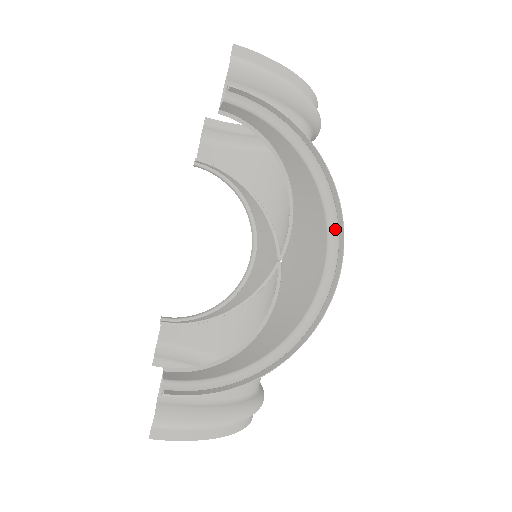
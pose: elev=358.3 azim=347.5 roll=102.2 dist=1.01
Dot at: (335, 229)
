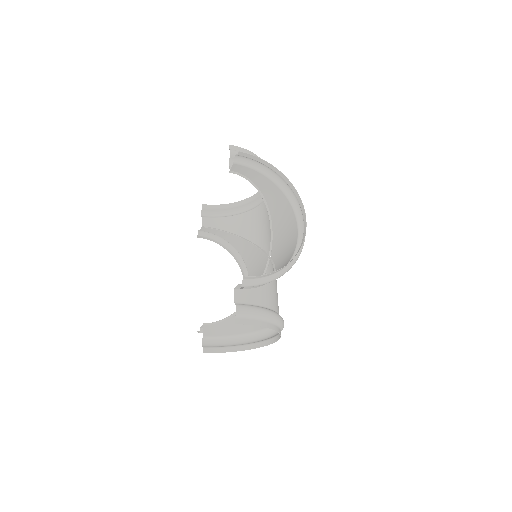
Dot at: (297, 209)
